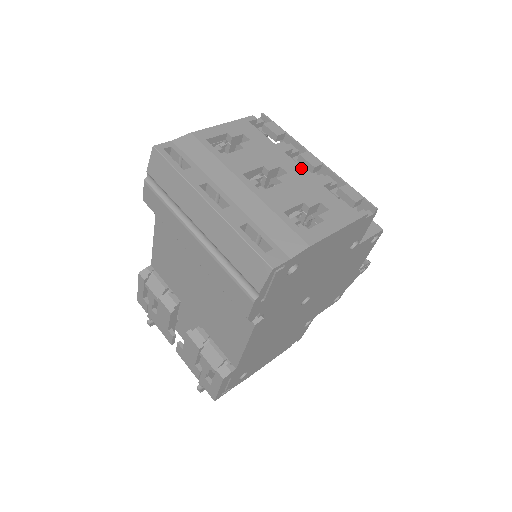
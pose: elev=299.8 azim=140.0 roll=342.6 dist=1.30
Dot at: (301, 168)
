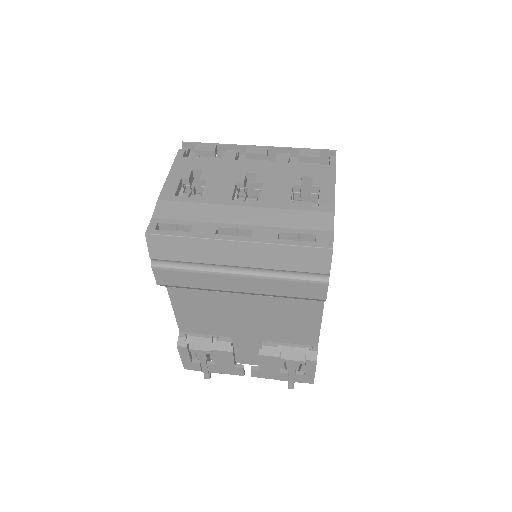
Dot at: (260, 162)
